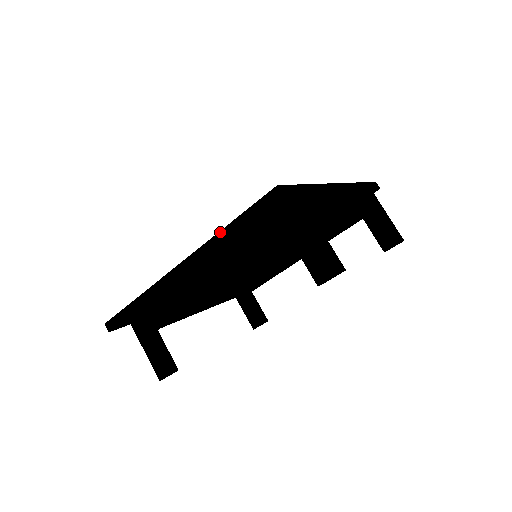
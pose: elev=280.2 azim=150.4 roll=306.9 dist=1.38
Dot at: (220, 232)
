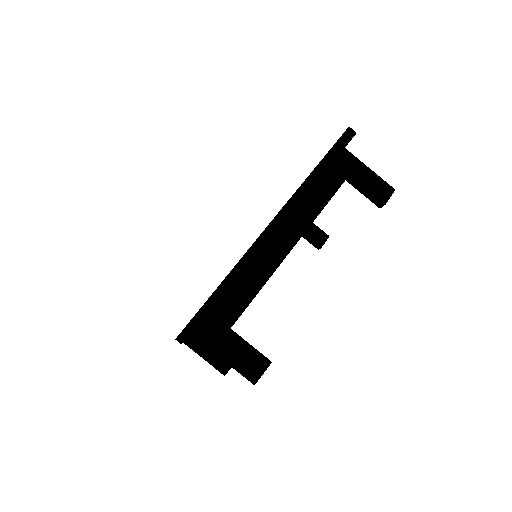
Dot at: (312, 173)
